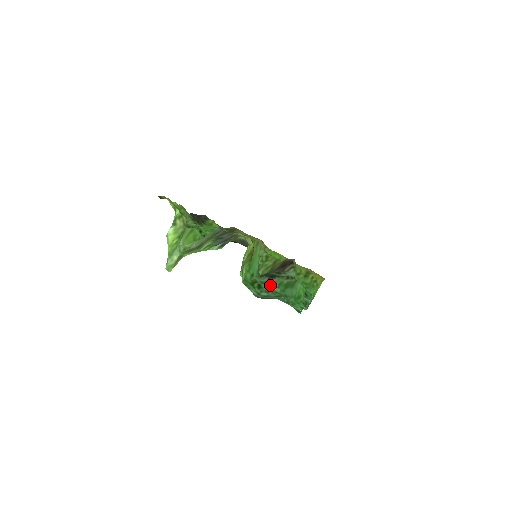
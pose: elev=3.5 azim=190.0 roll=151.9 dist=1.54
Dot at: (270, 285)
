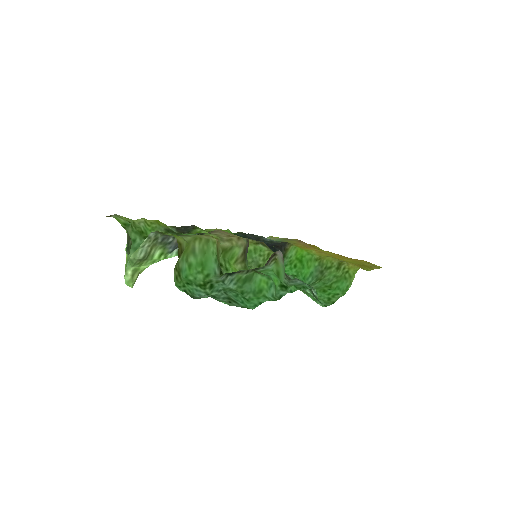
Dot at: (227, 283)
